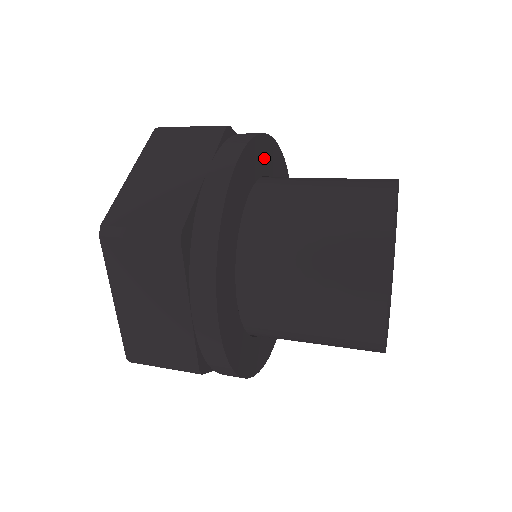
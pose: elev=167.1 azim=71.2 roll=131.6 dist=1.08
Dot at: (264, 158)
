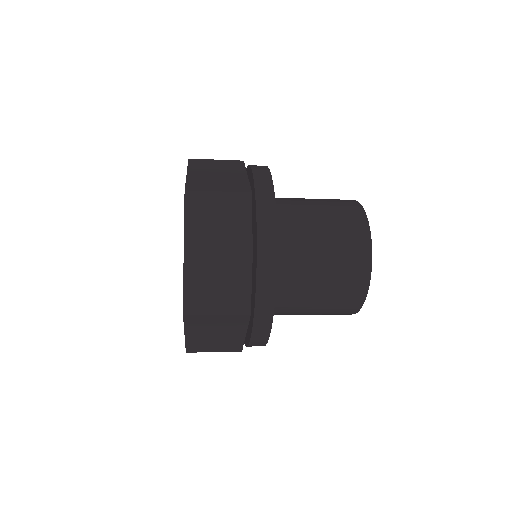
Dot at: occluded
